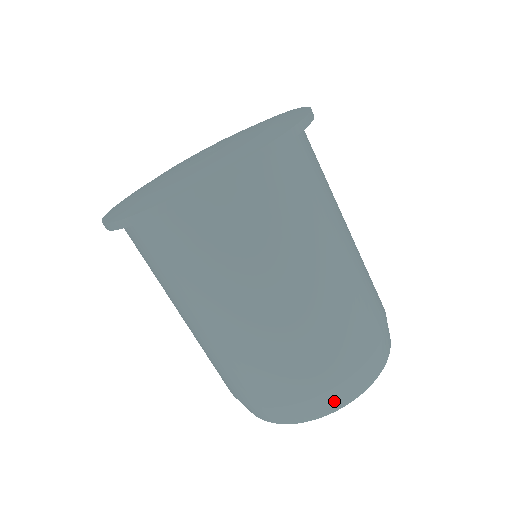
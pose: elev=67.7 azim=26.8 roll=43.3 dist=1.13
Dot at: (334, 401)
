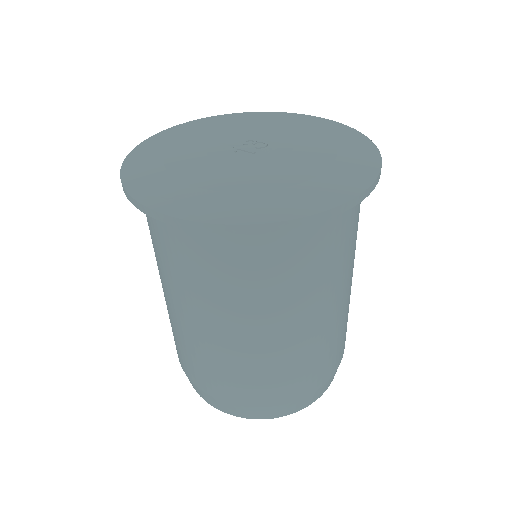
Dot at: (288, 410)
